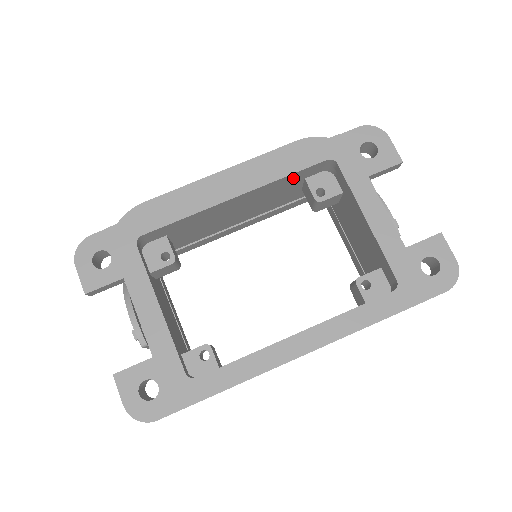
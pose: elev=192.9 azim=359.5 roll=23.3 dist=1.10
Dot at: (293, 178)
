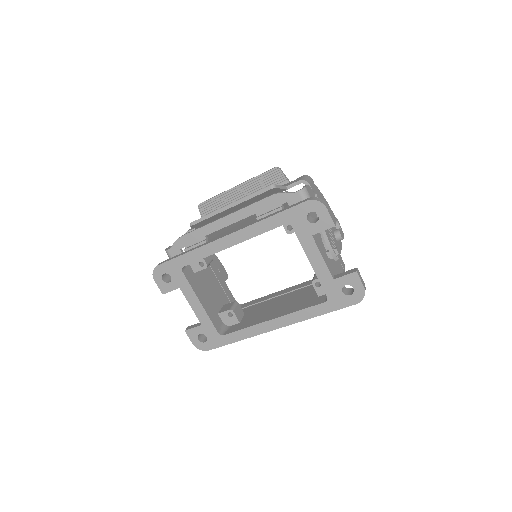
Dot at: occluded
